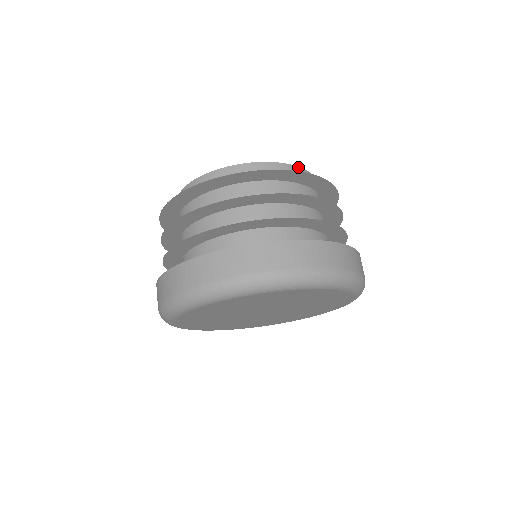
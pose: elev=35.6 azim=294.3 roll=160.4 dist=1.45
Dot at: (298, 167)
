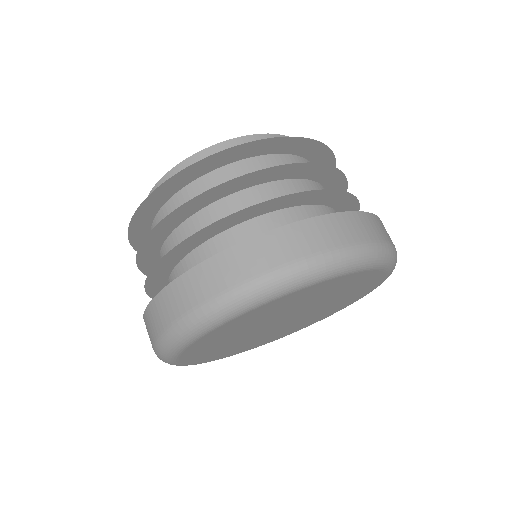
Dot at: (268, 134)
